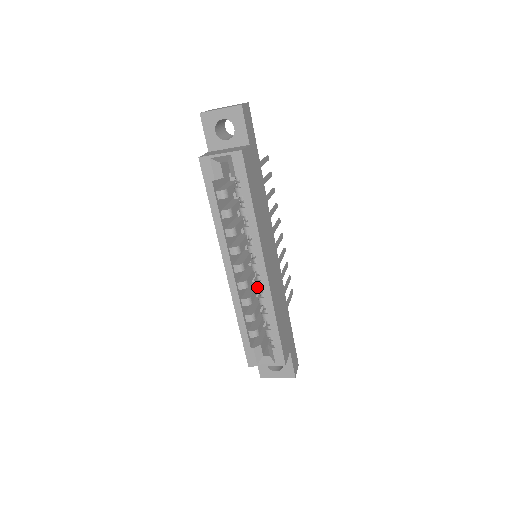
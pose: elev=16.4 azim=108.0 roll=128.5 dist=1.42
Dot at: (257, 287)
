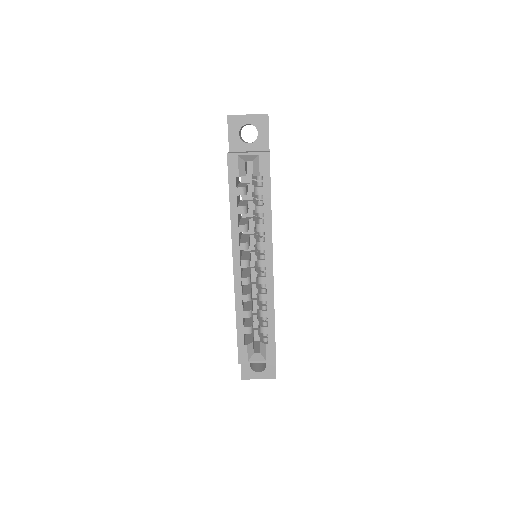
Dot at: (260, 283)
